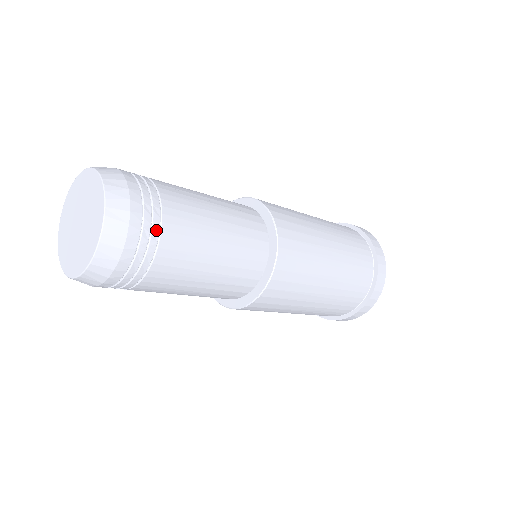
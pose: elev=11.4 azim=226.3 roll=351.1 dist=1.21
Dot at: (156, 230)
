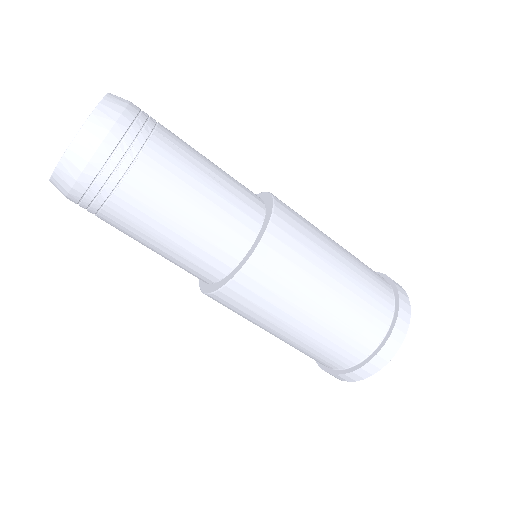
Dot at: (122, 170)
